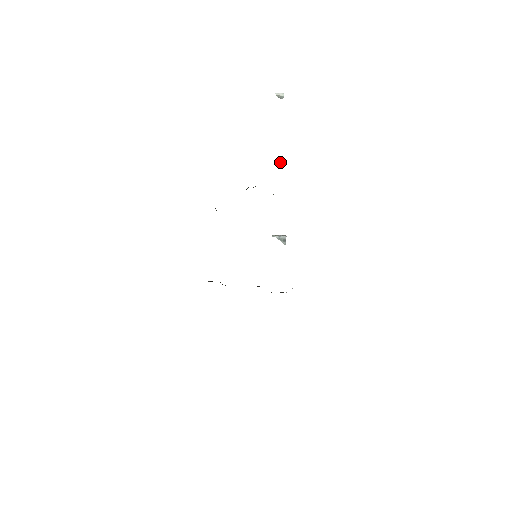
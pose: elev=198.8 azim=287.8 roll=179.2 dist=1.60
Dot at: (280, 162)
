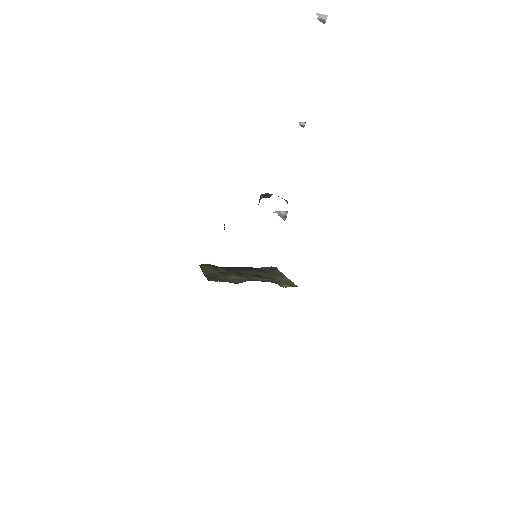
Dot at: (300, 122)
